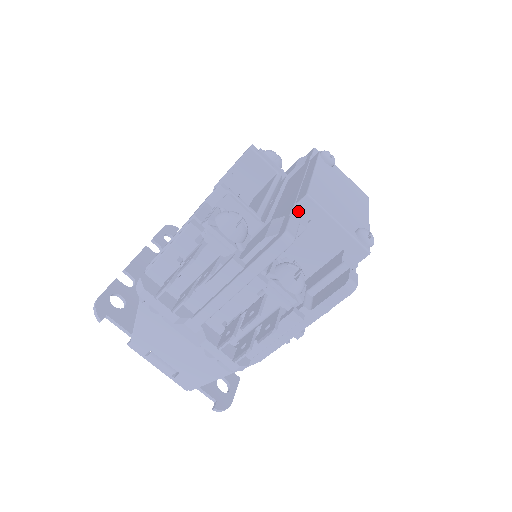
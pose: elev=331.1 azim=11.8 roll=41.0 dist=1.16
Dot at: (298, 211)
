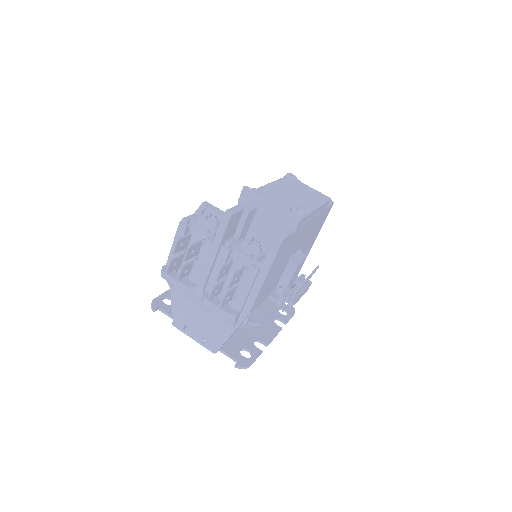
Dot at: (247, 204)
